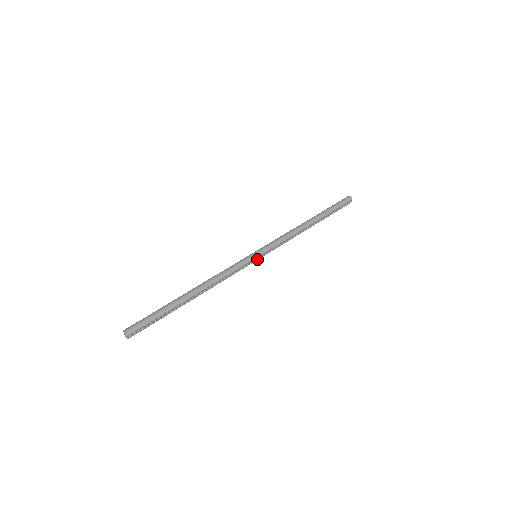
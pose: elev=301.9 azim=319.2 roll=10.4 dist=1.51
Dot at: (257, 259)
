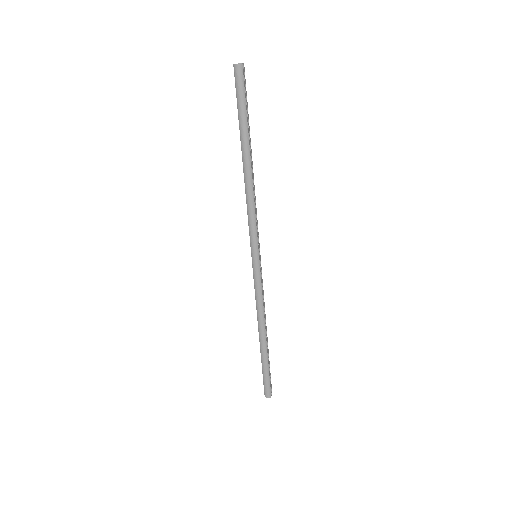
Dot at: (259, 256)
